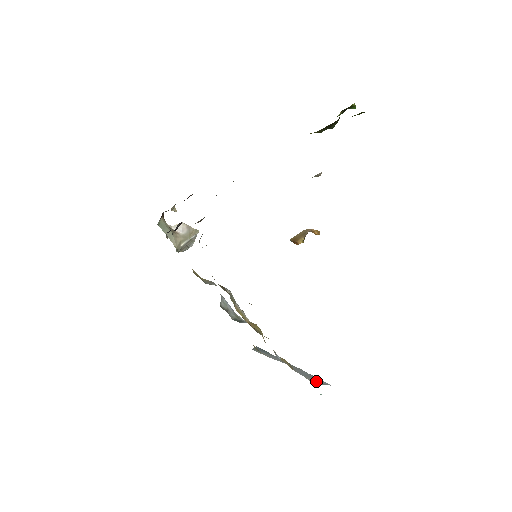
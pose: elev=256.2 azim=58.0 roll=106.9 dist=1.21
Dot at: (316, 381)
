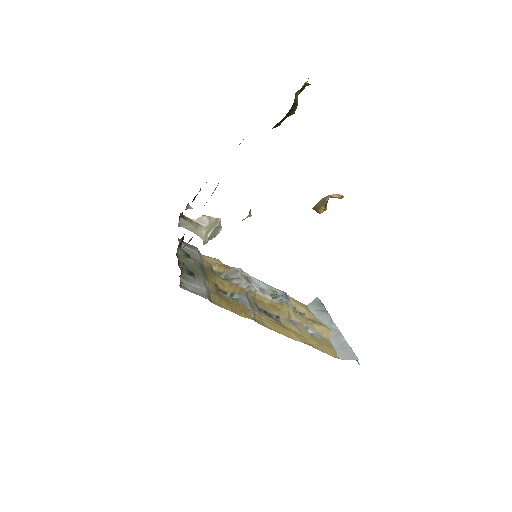
Dot at: (345, 355)
